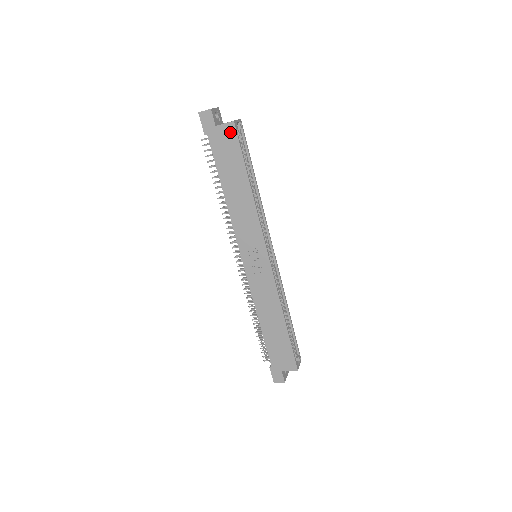
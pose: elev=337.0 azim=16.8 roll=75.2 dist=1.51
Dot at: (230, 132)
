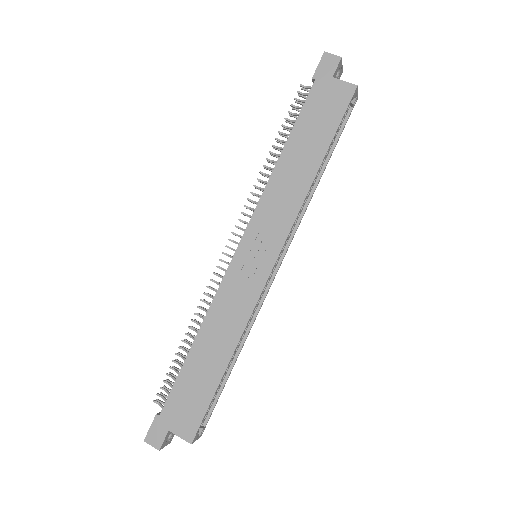
Dot at: (344, 94)
